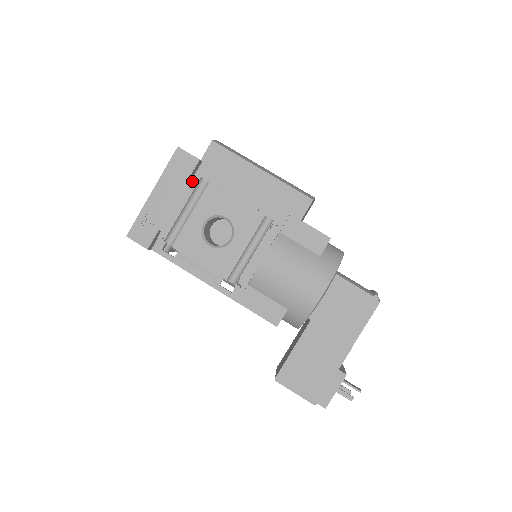
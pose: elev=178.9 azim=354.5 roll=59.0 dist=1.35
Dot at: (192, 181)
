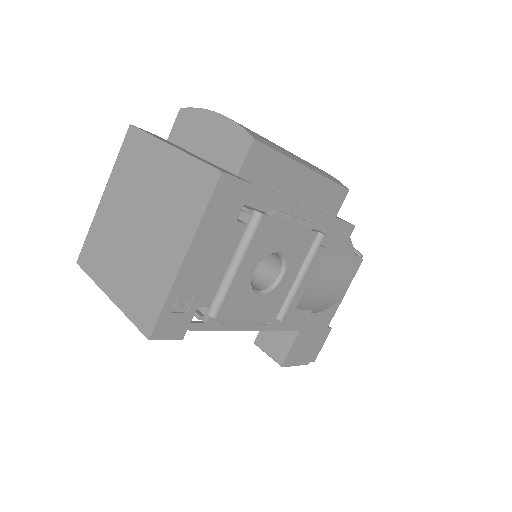
Dot at: occluded
